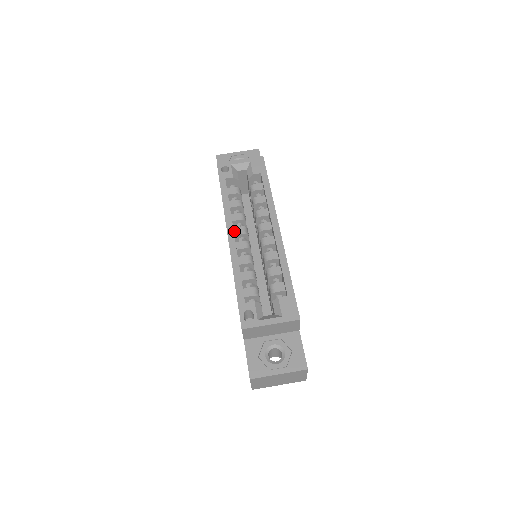
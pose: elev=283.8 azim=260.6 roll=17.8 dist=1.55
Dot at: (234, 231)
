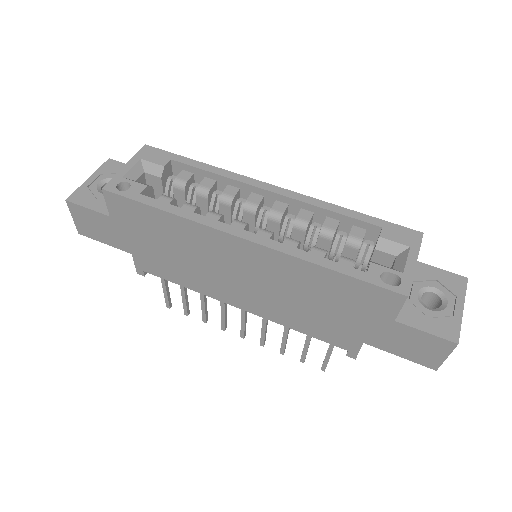
Dot at: occluded
